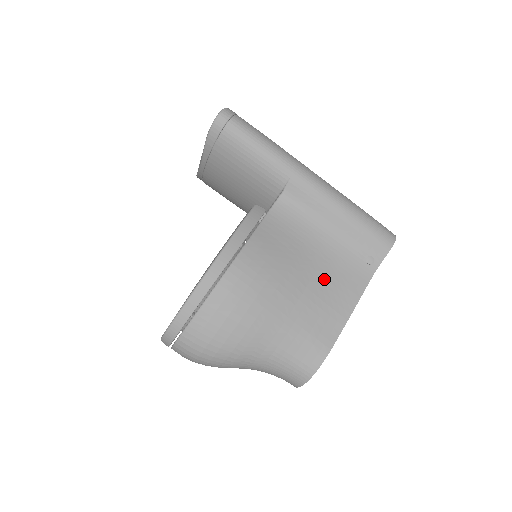
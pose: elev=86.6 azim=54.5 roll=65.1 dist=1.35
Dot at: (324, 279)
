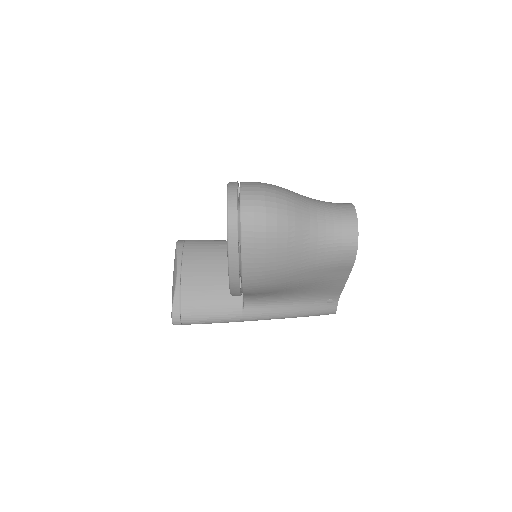
Dot at: occluded
